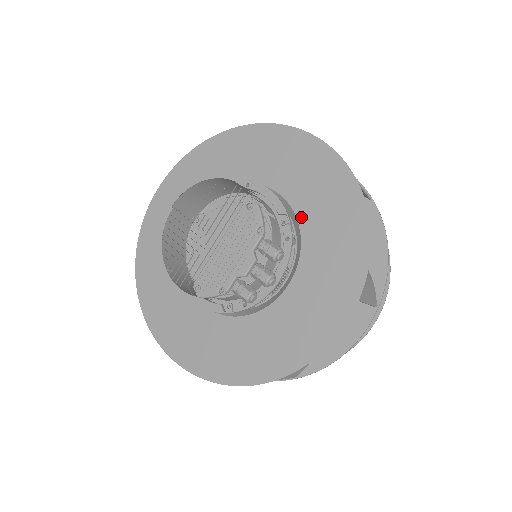
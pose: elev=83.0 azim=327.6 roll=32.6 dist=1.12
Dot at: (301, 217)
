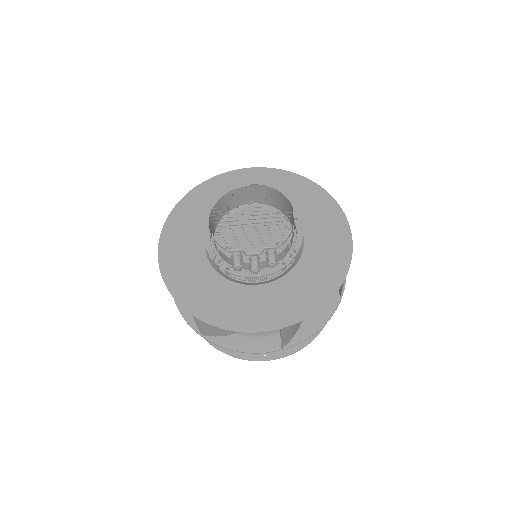
Dot at: (301, 263)
